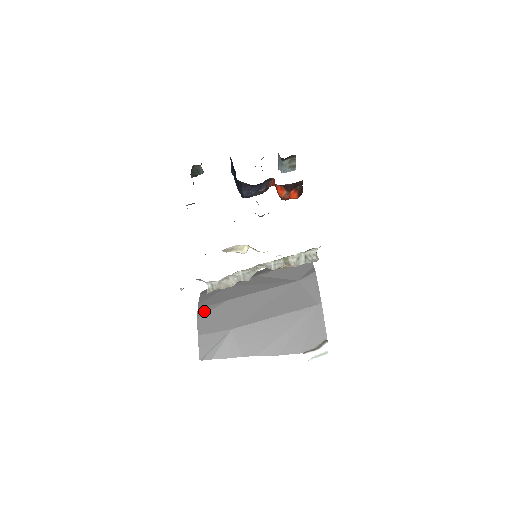
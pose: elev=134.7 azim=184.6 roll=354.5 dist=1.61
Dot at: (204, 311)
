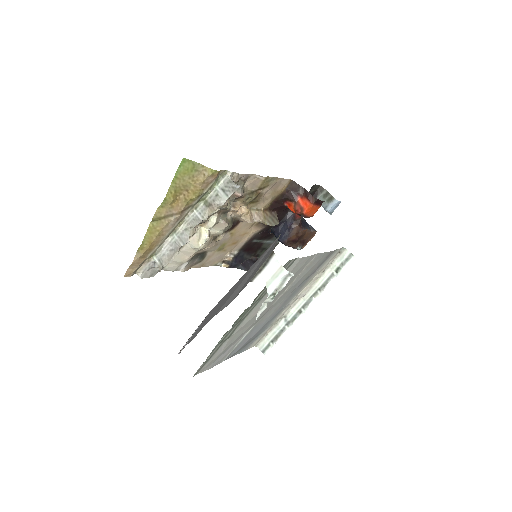
Dot at: occluded
